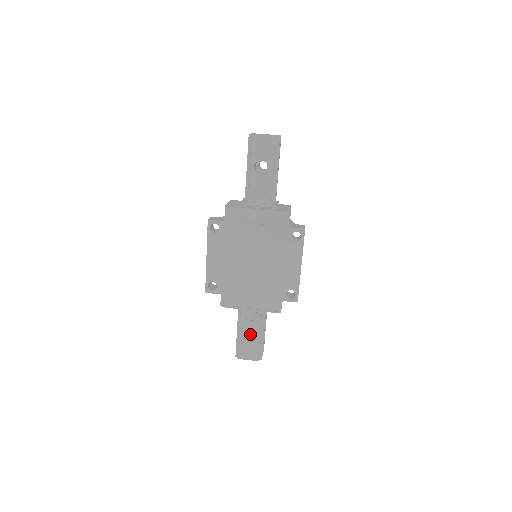
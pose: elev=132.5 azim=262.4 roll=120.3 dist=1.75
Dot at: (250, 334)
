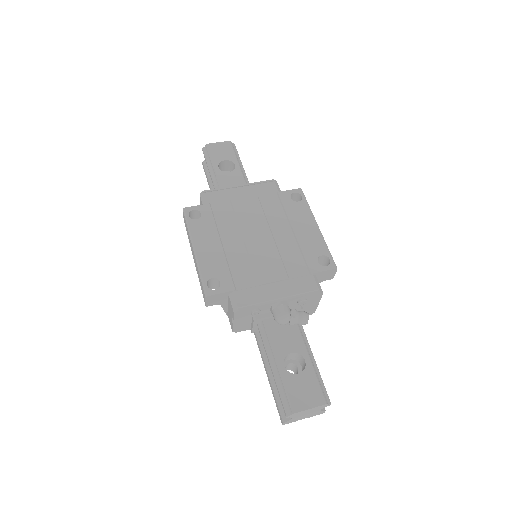
Dot at: occluded
